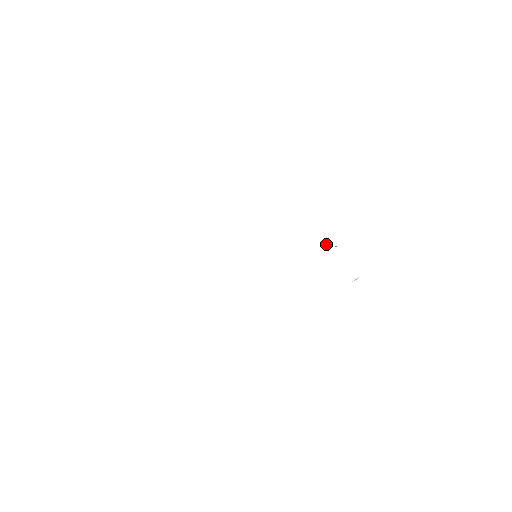
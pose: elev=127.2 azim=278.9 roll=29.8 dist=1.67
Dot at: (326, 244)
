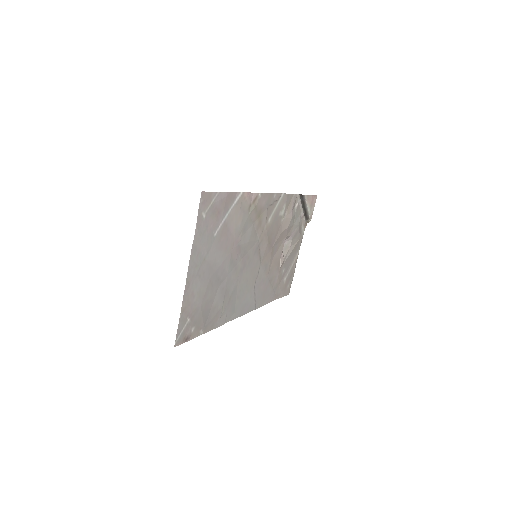
Dot at: (282, 251)
